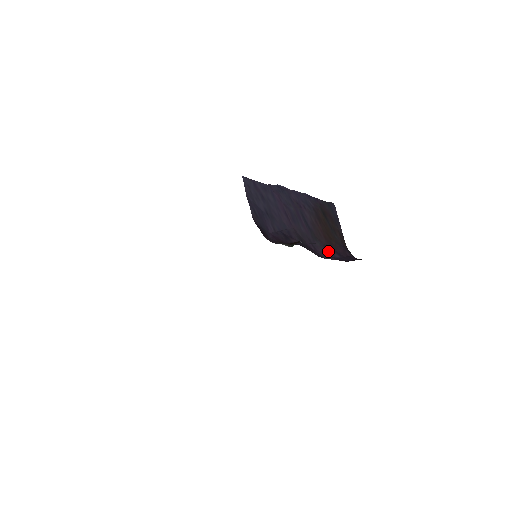
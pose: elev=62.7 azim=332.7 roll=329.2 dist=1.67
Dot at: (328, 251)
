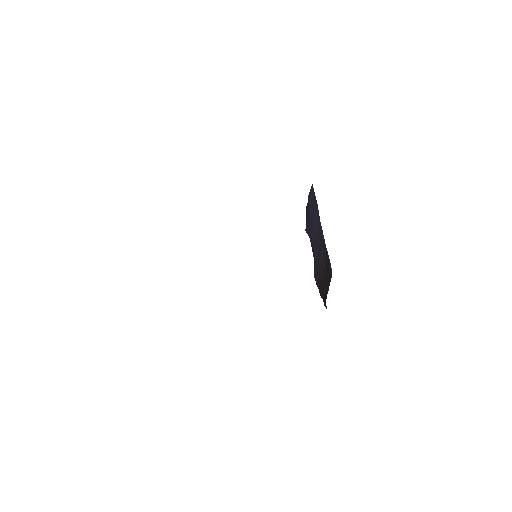
Dot at: (319, 289)
